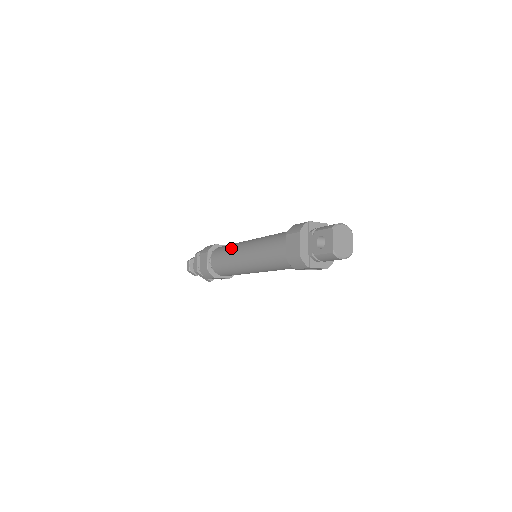
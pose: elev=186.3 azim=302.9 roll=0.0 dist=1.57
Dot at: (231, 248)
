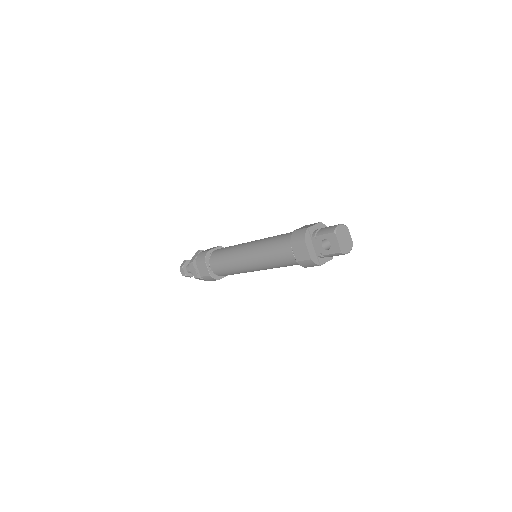
Dot at: (230, 255)
